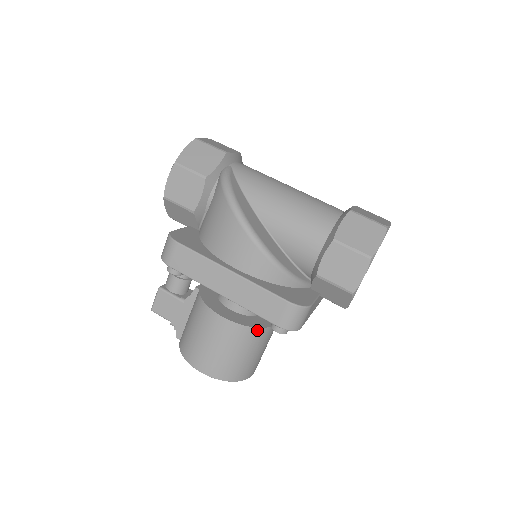
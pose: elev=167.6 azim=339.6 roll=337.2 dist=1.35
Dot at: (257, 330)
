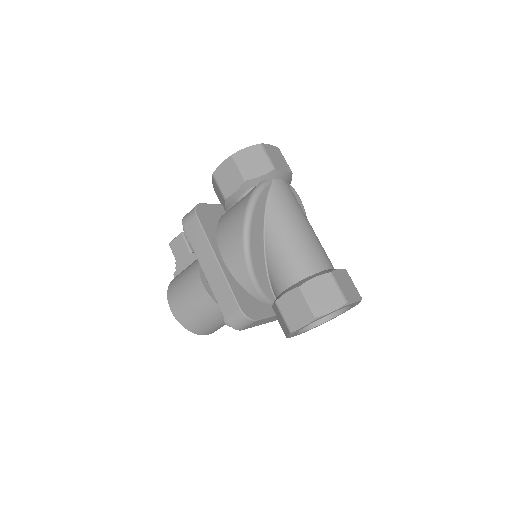
Dot at: occluded
